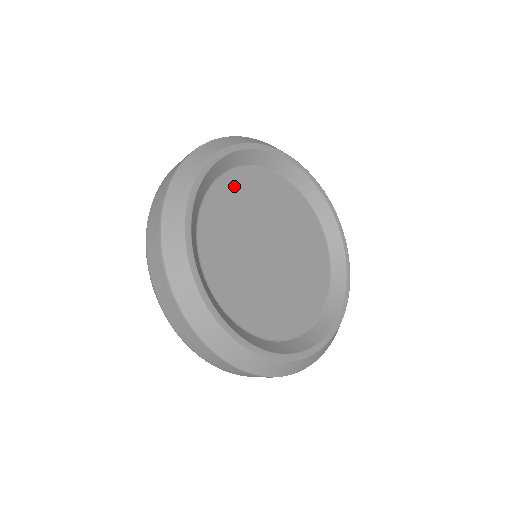
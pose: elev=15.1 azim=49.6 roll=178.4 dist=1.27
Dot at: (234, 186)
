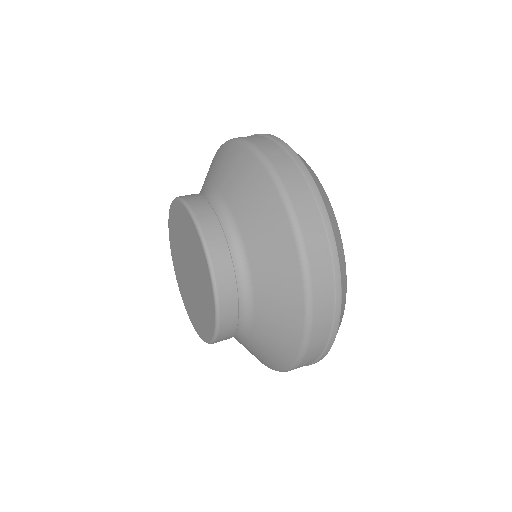
Dot at: occluded
